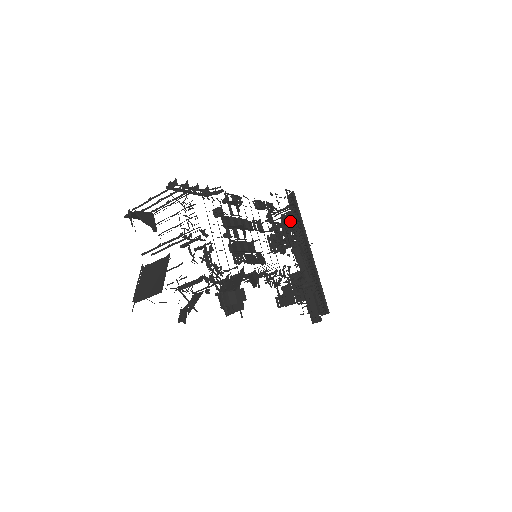
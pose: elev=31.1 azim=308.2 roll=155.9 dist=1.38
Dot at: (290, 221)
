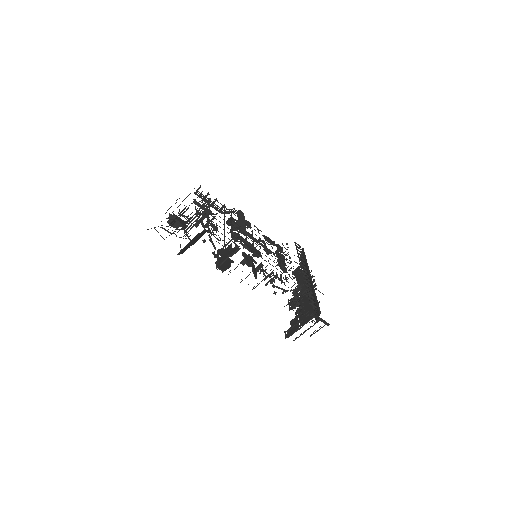
Dot at: occluded
